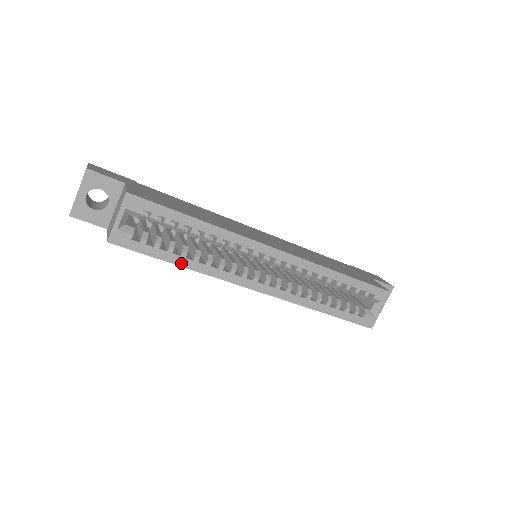
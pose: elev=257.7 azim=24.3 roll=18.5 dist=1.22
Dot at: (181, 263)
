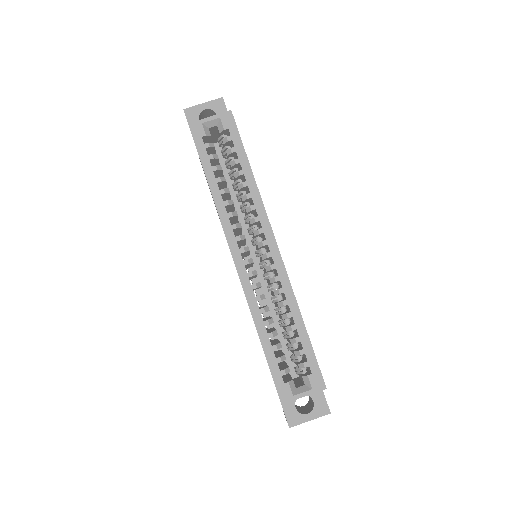
Dot at: (211, 183)
